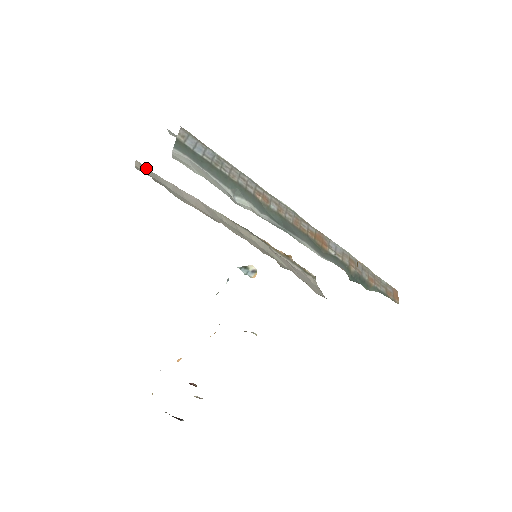
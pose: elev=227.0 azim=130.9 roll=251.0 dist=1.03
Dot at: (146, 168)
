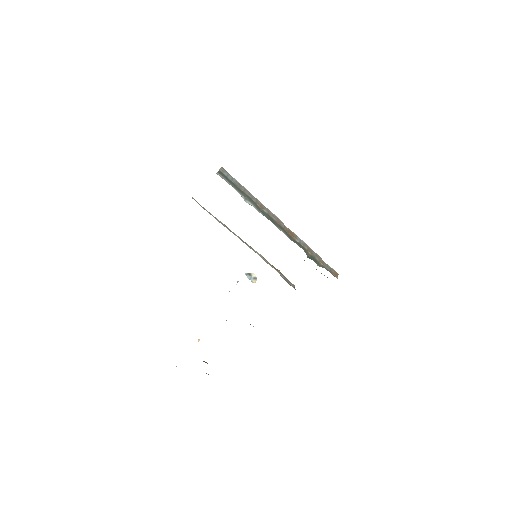
Dot at: (197, 202)
